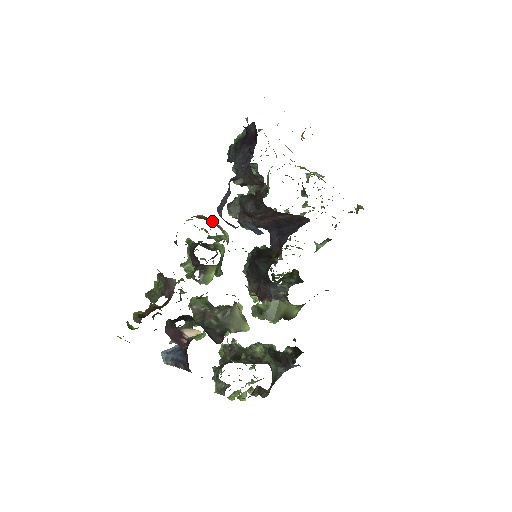
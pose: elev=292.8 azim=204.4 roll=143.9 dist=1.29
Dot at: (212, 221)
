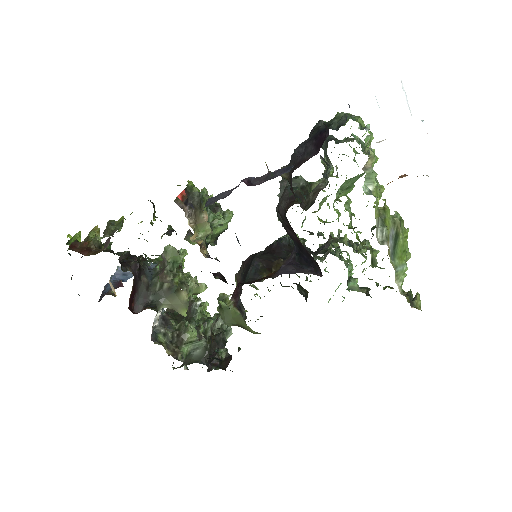
Dot at: (193, 208)
